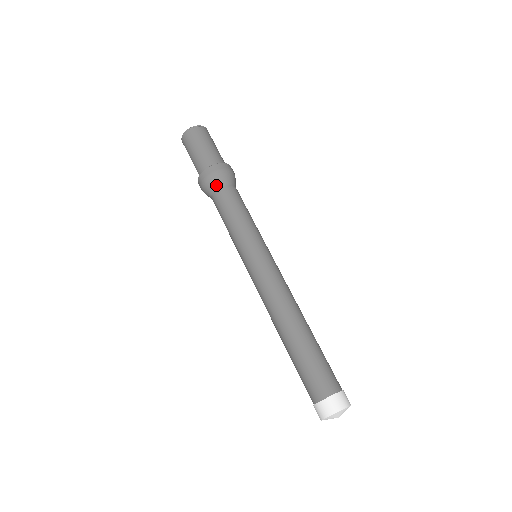
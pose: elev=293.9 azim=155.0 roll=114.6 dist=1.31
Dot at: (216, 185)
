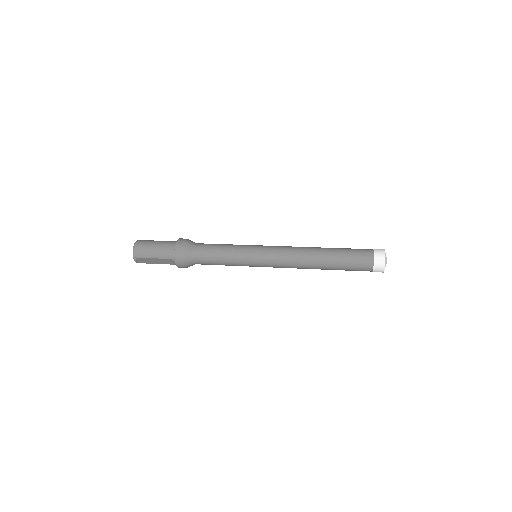
Dot at: (191, 248)
